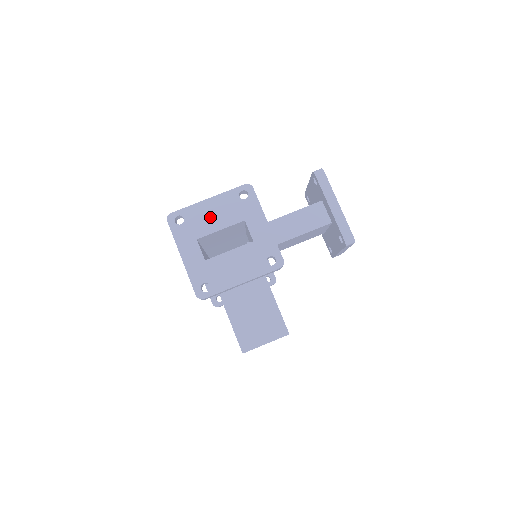
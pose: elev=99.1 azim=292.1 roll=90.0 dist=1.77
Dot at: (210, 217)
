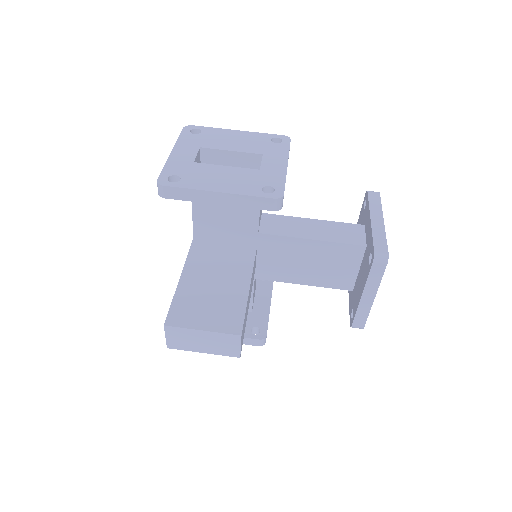
Dot at: (228, 140)
